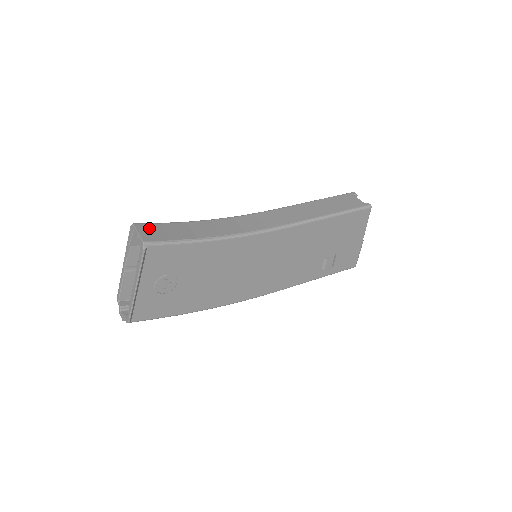
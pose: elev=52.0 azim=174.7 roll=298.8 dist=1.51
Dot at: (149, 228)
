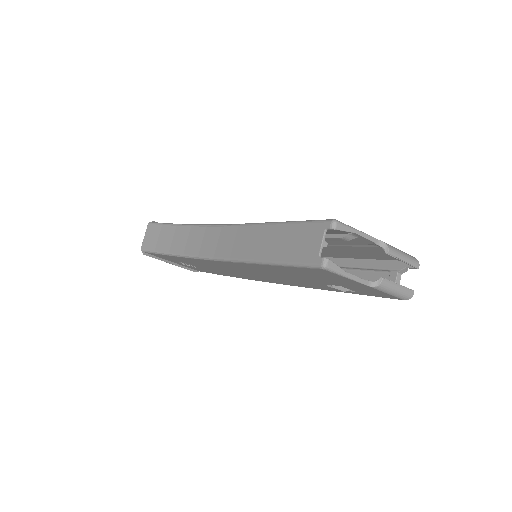
Dot at: (152, 231)
